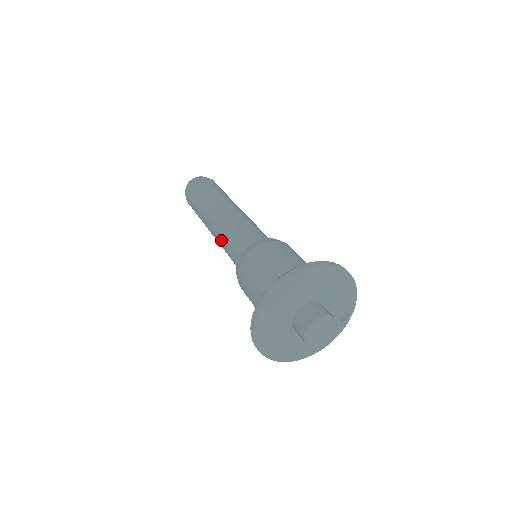
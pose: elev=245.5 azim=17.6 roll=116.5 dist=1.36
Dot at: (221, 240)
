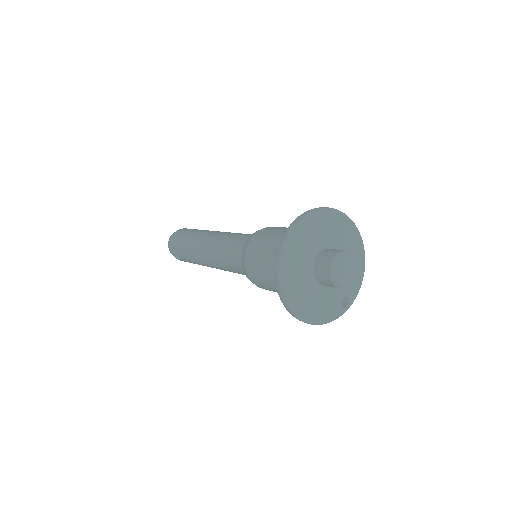
Dot at: (222, 240)
